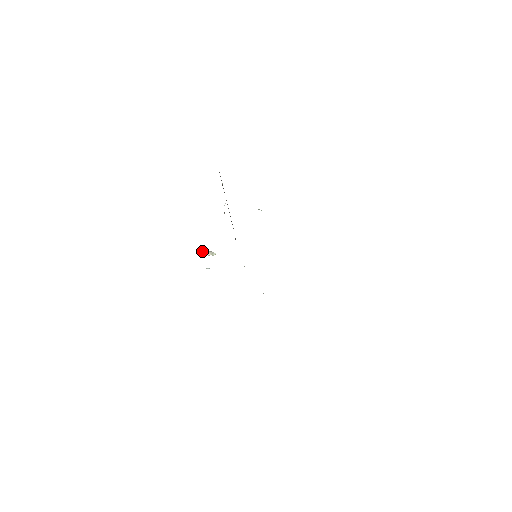
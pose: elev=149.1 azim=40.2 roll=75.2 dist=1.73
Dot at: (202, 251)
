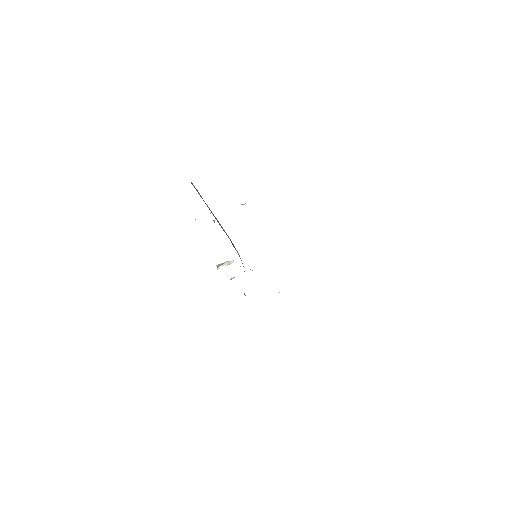
Dot at: (217, 265)
